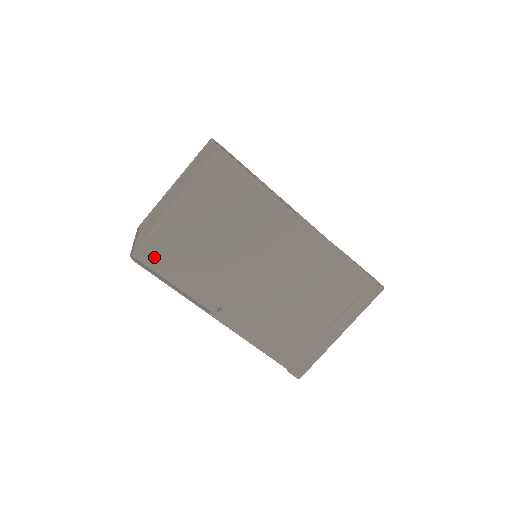
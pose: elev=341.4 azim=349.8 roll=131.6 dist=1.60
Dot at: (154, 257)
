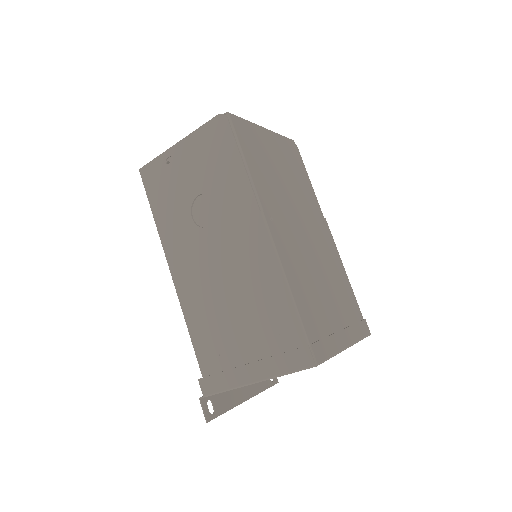
Dot at: (241, 131)
